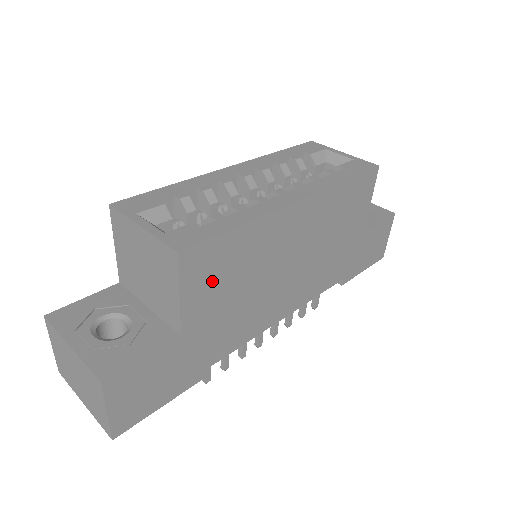
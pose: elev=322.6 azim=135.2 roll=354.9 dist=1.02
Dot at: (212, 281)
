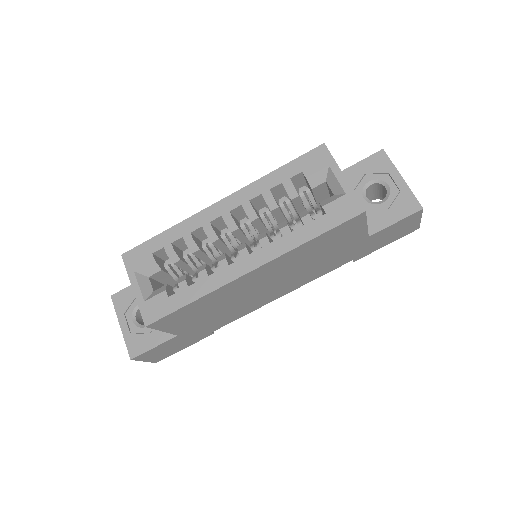
Dot at: (186, 319)
